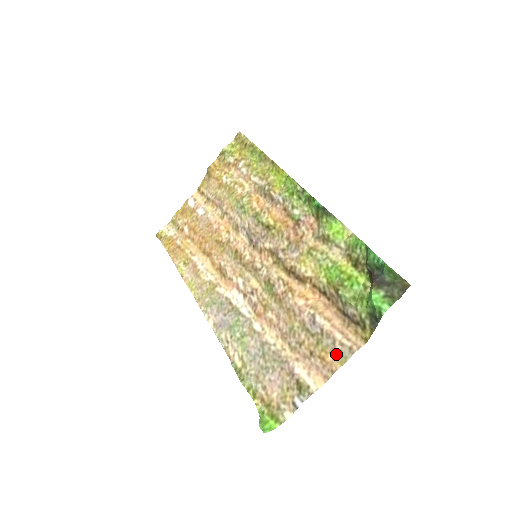
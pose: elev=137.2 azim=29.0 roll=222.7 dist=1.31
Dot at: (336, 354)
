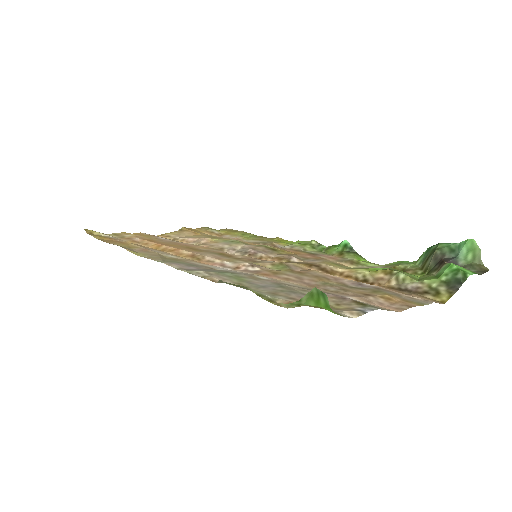
Dot at: (407, 300)
